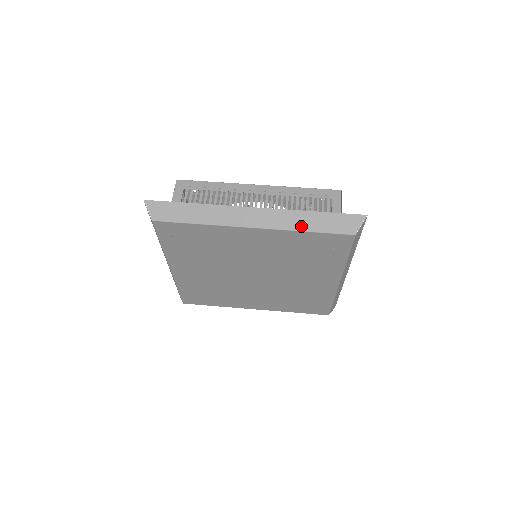
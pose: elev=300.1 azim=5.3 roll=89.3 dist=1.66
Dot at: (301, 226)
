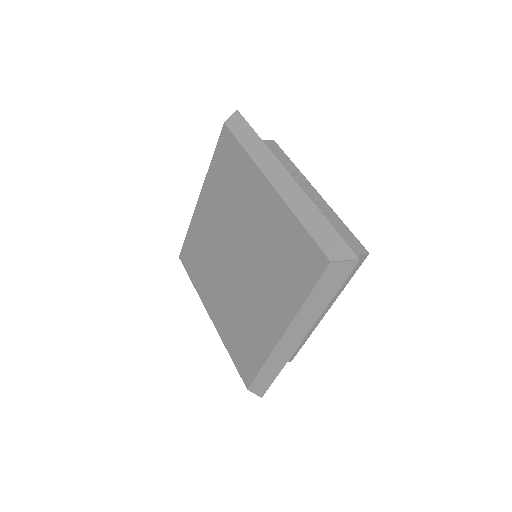
Dot at: occluded
